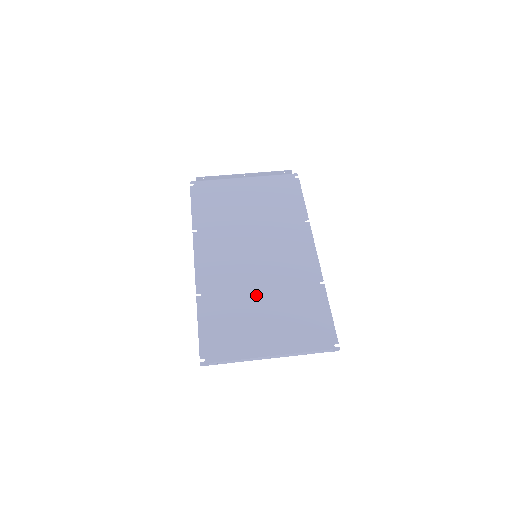
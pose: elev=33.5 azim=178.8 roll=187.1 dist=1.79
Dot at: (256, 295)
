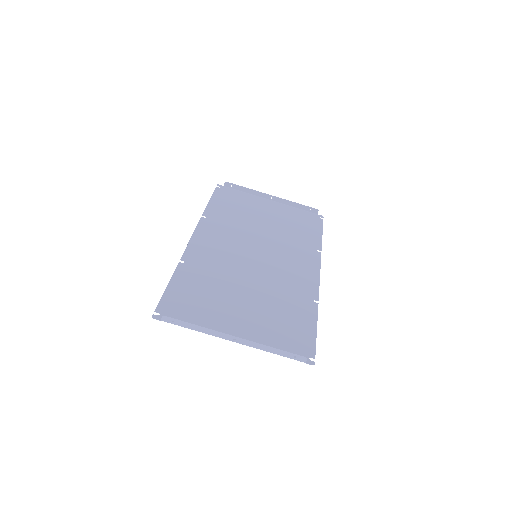
Dot at: (242, 284)
